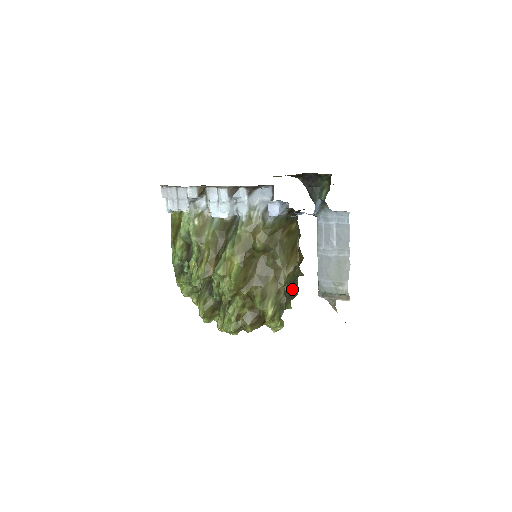
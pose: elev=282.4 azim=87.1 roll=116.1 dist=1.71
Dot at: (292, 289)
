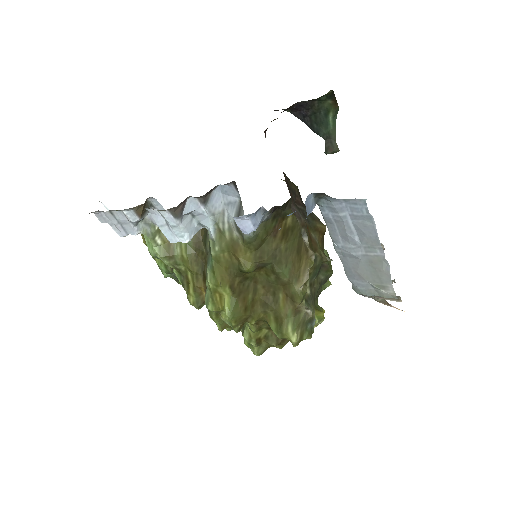
Dot at: (321, 275)
